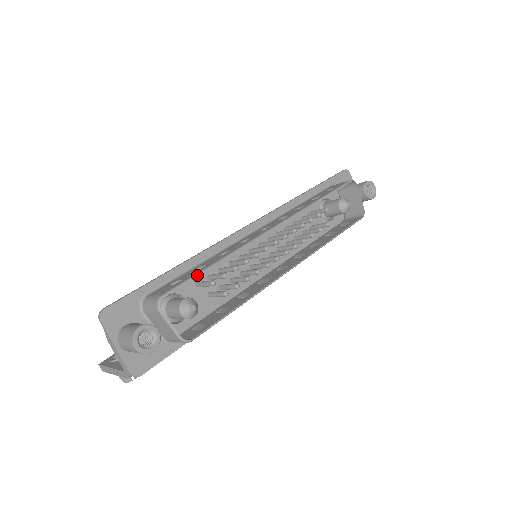
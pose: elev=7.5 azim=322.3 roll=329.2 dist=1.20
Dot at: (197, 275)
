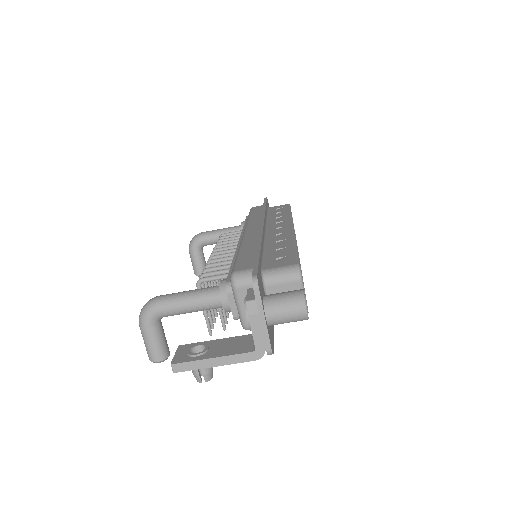
Dot at: occluded
